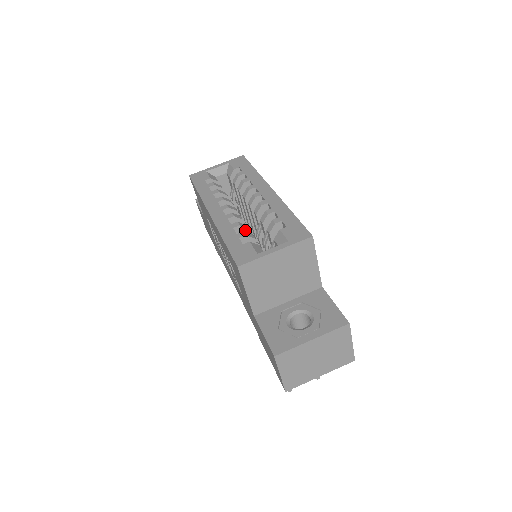
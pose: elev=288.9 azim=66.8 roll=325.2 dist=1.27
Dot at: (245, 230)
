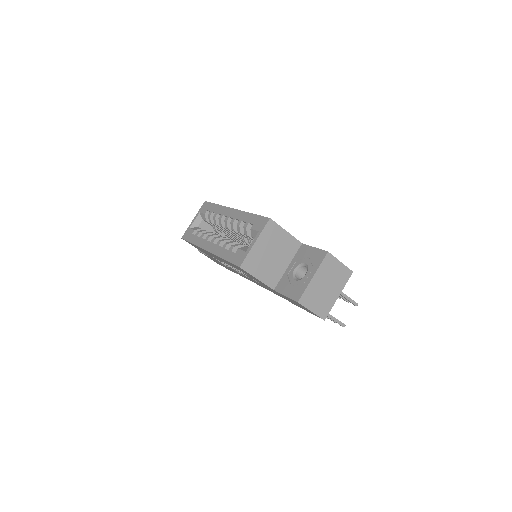
Dot at: (233, 244)
